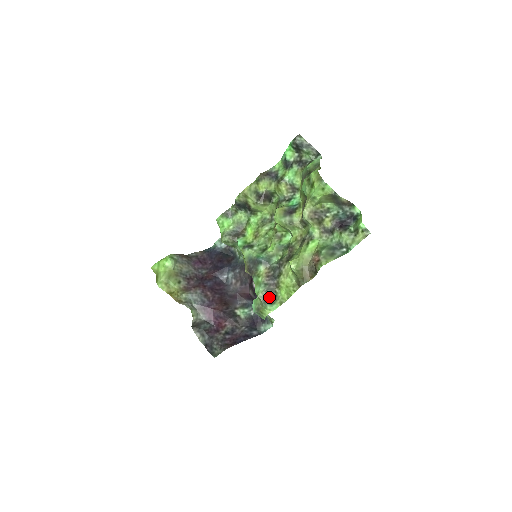
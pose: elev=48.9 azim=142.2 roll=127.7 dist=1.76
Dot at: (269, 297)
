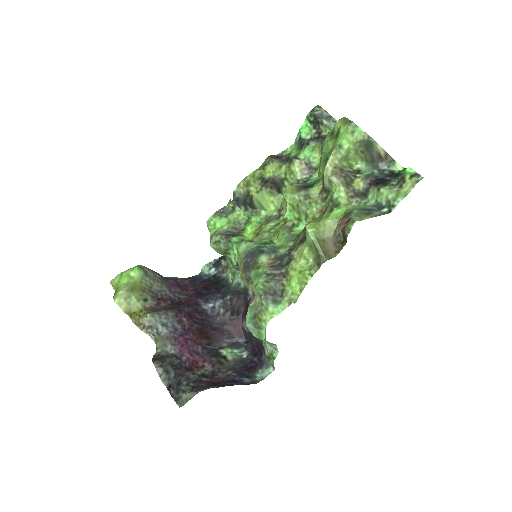
Dot at: (272, 292)
